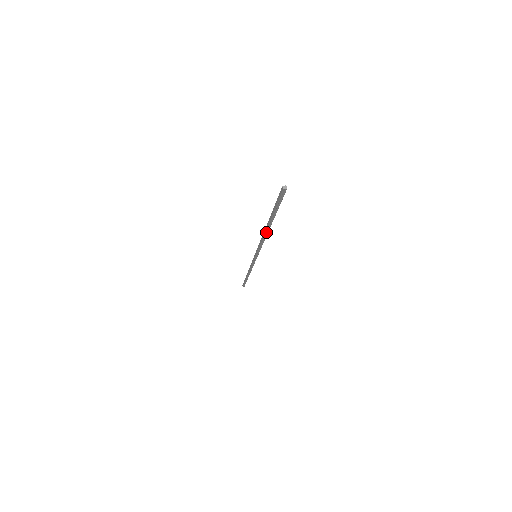
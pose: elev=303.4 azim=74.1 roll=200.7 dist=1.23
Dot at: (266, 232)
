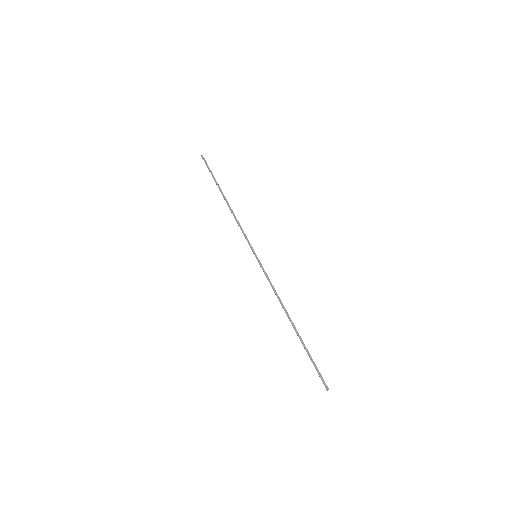
Dot at: (288, 315)
